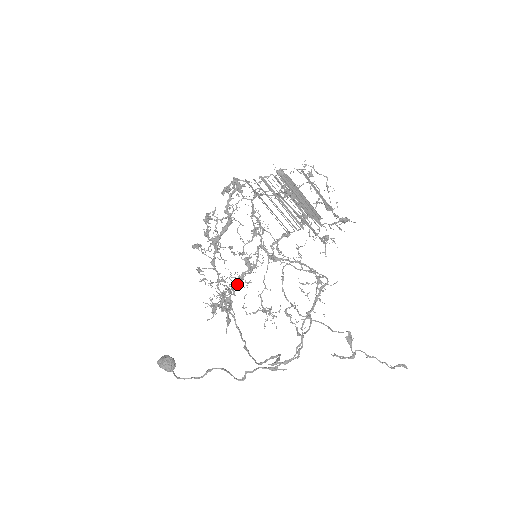
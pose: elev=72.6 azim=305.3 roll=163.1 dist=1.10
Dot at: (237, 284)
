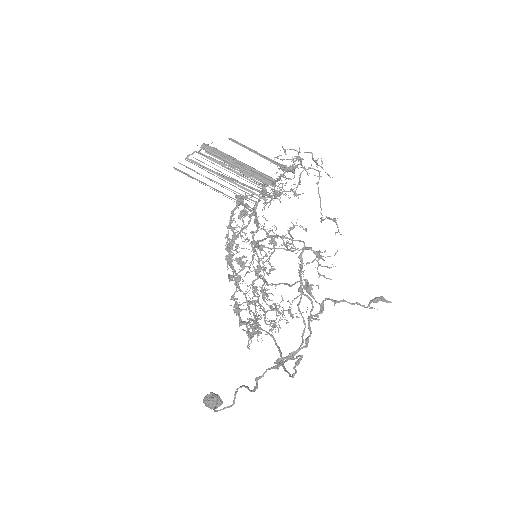
Dot at: (236, 288)
